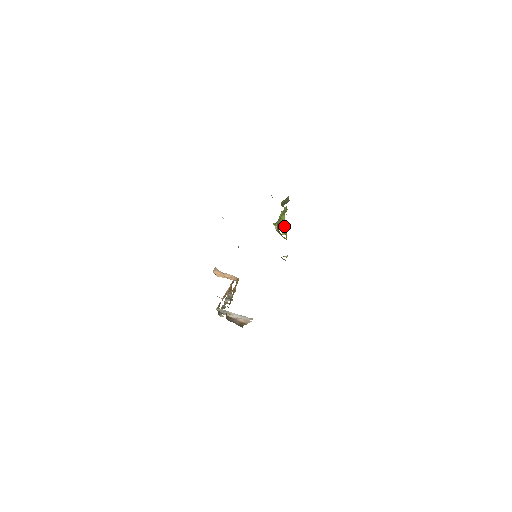
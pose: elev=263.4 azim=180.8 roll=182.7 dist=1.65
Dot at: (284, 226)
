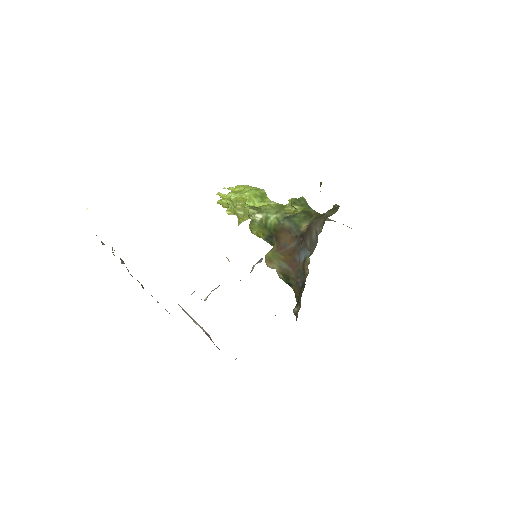
Dot at: occluded
